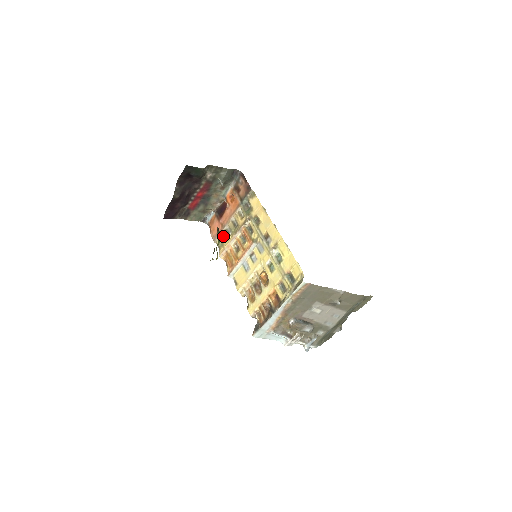
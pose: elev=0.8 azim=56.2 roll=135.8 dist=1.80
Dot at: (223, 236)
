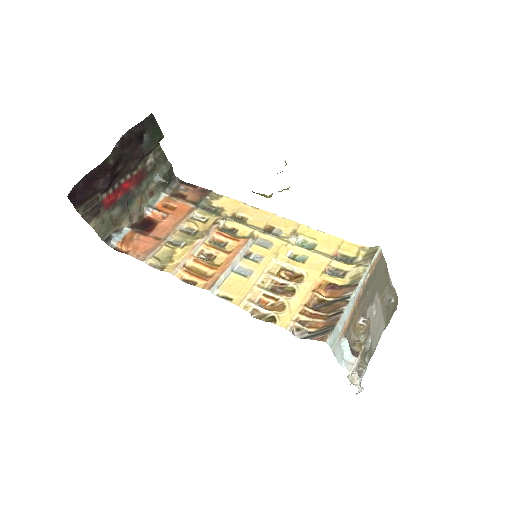
Dot at: occluded
